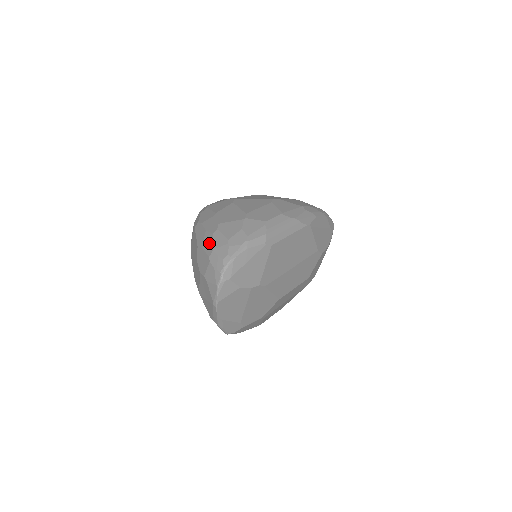
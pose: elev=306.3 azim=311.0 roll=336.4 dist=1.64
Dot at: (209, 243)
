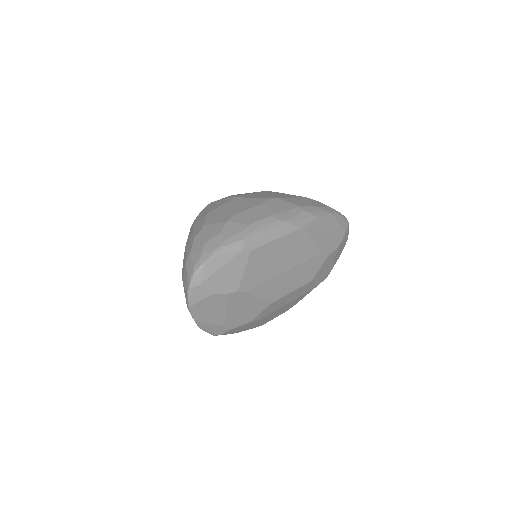
Dot at: (190, 246)
